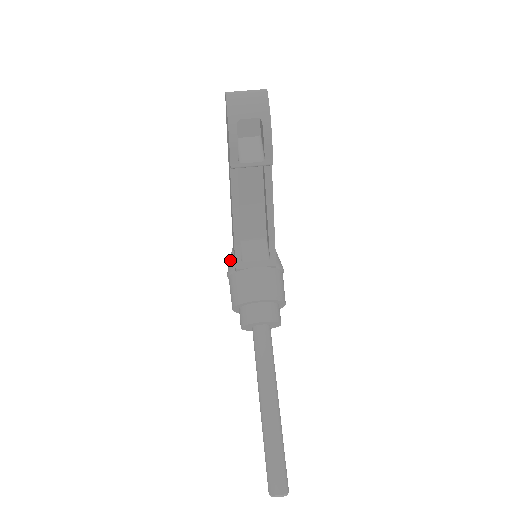
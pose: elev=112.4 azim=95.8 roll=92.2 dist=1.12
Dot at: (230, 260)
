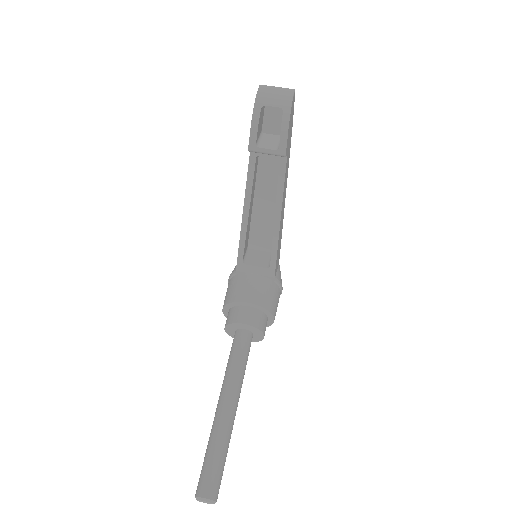
Dot at: (235, 266)
